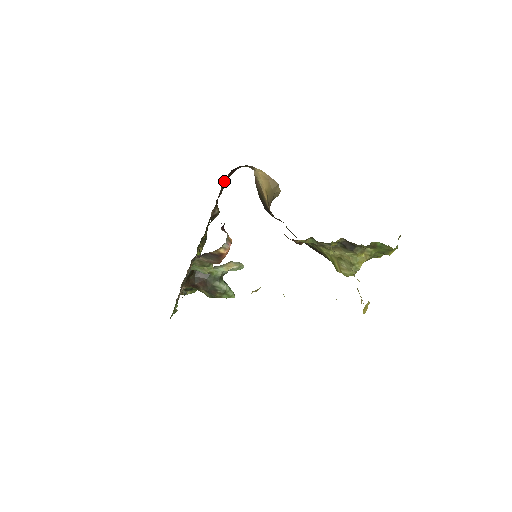
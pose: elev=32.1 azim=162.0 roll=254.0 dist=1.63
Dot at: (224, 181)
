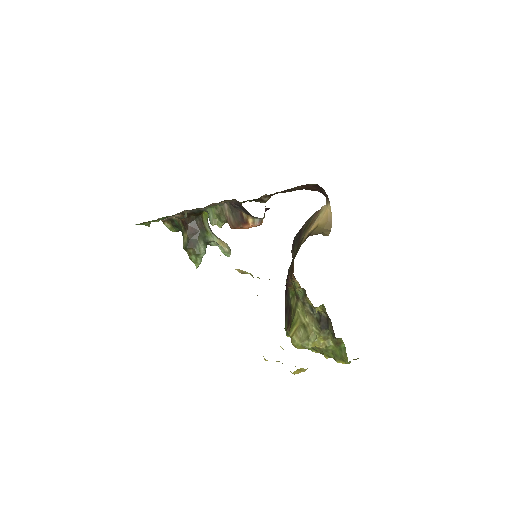
Dot at: (302, 186)
